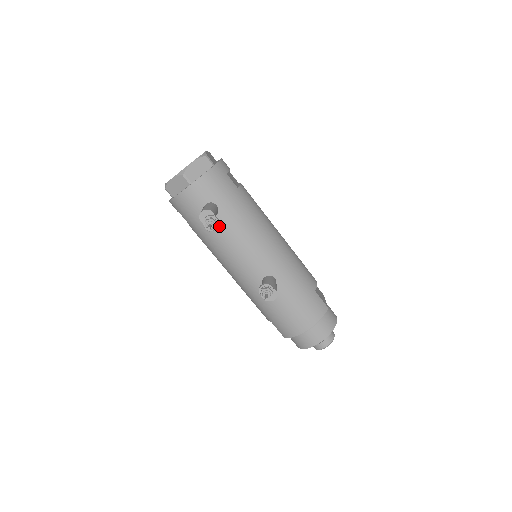
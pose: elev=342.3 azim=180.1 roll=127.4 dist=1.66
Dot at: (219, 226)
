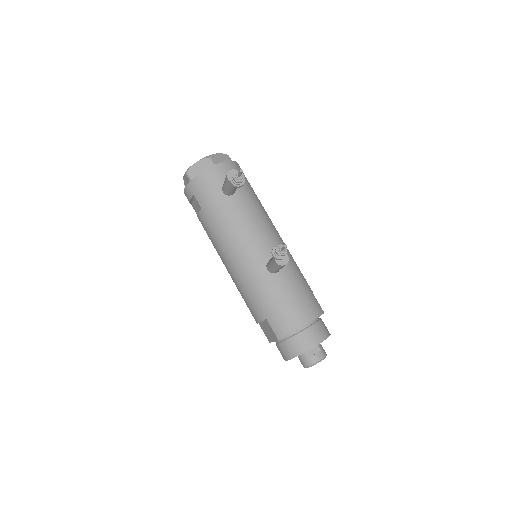
Dot at: (234, 204)
